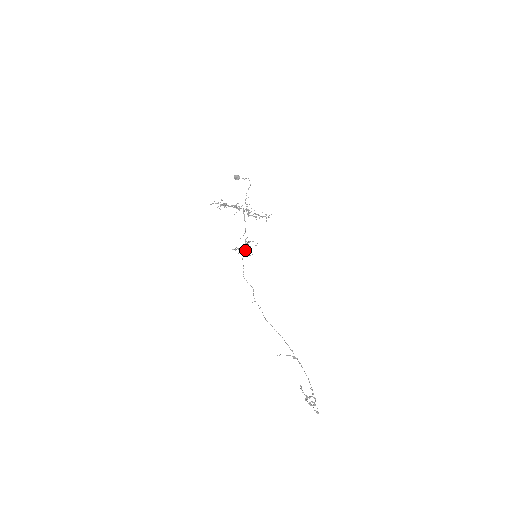
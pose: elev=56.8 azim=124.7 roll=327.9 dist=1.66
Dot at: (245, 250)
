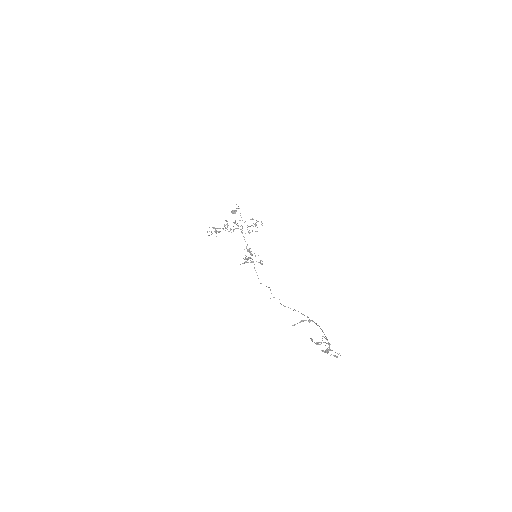
Dot at: (248, 258)
